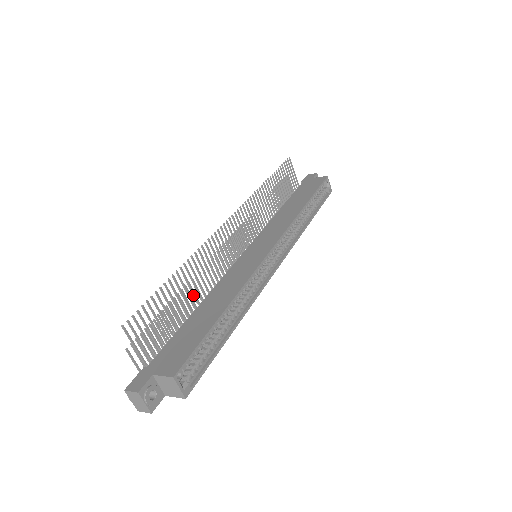
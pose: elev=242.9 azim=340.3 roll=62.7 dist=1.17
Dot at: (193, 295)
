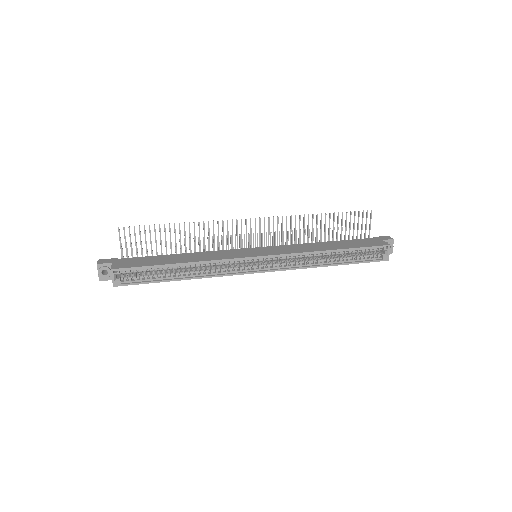
Dot at: (185, 246)
